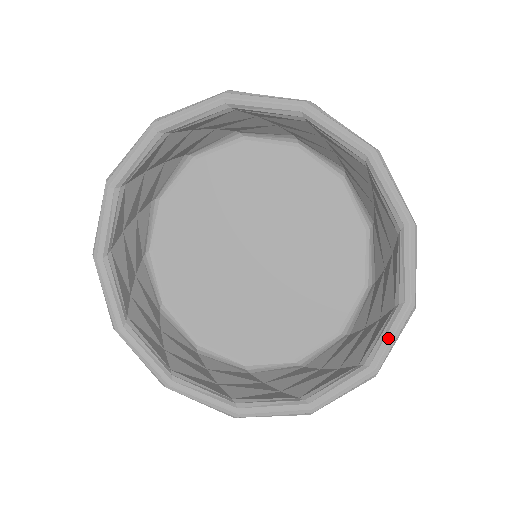
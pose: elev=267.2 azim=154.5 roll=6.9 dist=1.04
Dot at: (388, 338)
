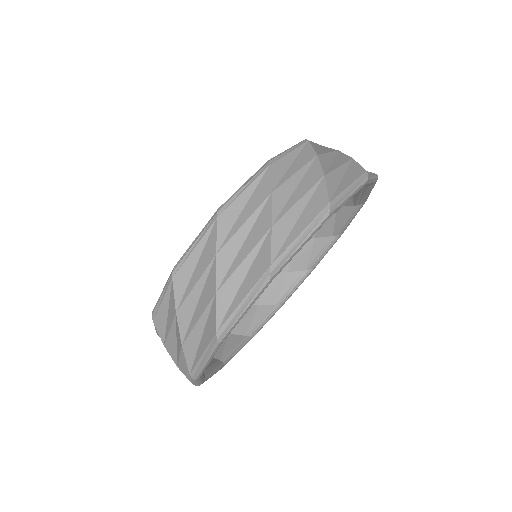
Dot at: (297, 288)
